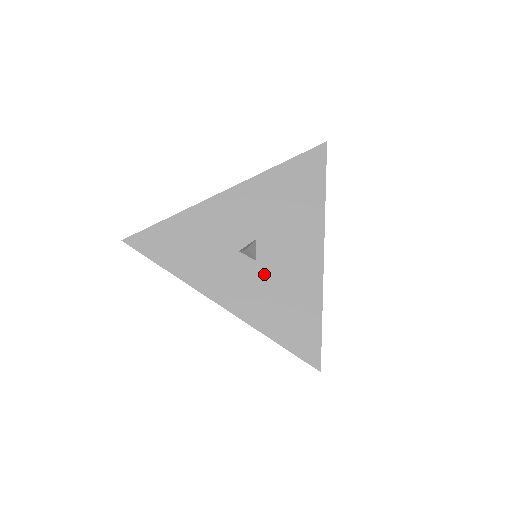
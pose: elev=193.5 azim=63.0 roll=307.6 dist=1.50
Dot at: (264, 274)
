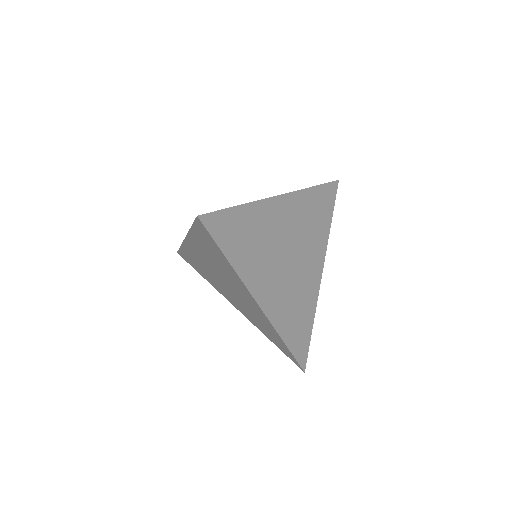
Dot at: occluded
